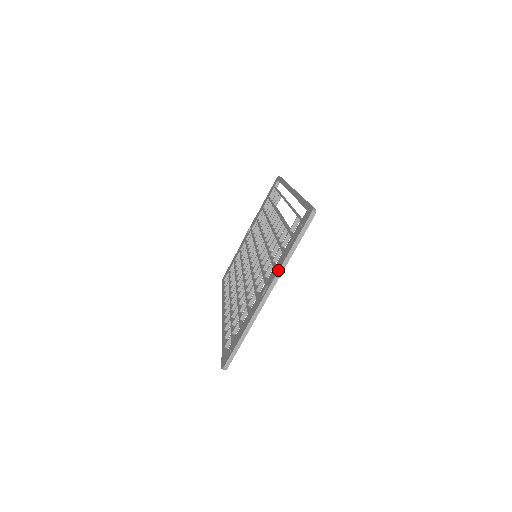
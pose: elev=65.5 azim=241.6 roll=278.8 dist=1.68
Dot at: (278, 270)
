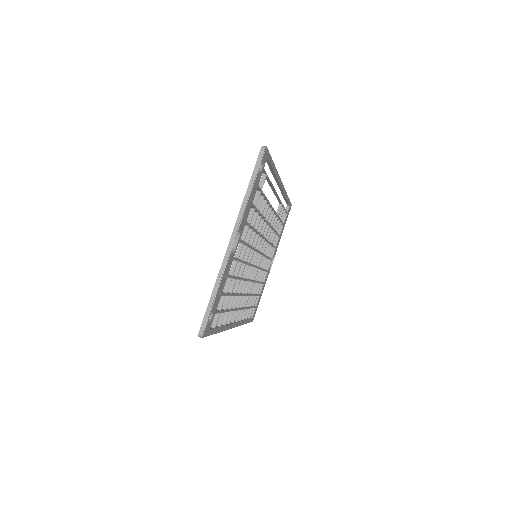
Dot at: (239, 212)
